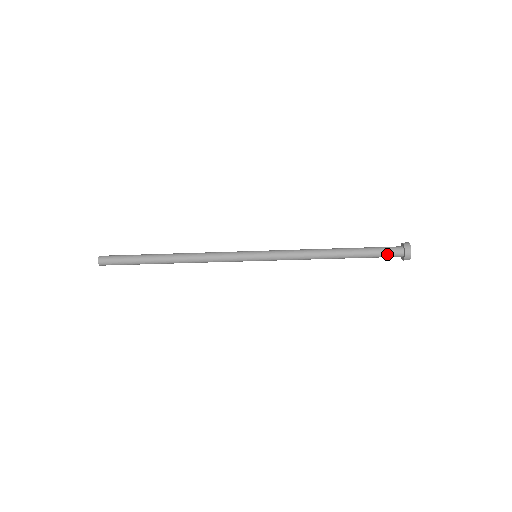
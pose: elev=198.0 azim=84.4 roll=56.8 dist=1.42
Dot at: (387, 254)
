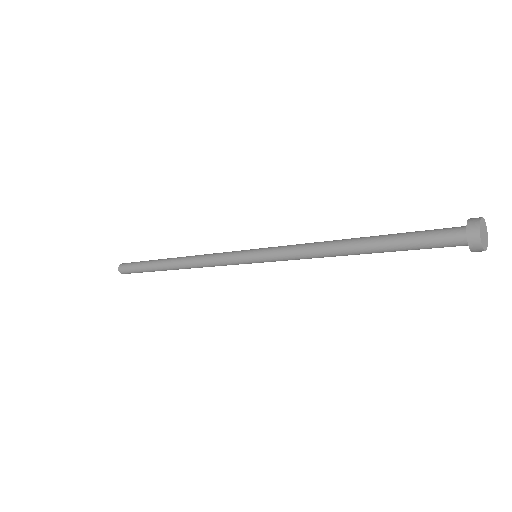
Dot at: (439, 247)
